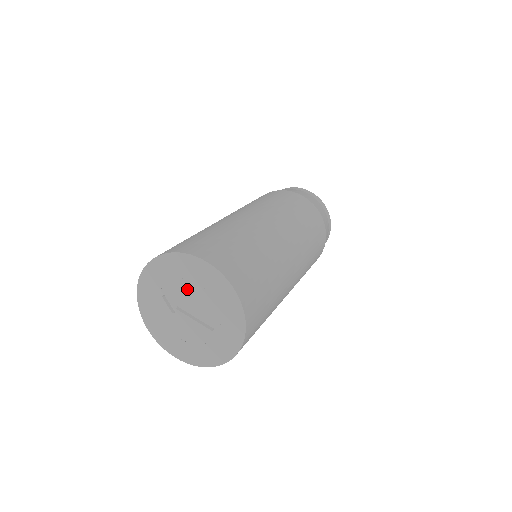
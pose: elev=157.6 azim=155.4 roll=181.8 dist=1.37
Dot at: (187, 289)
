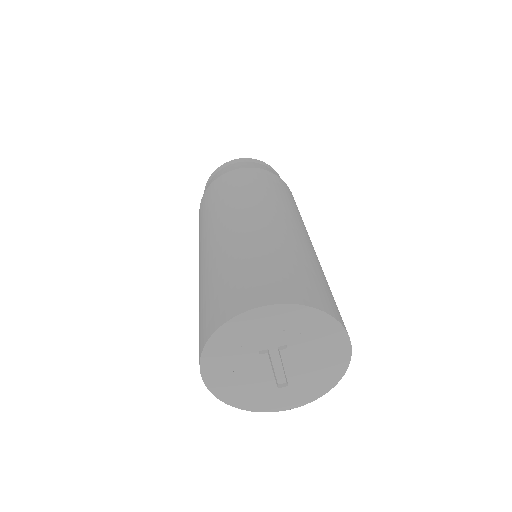
Dot at: (304, 349)
